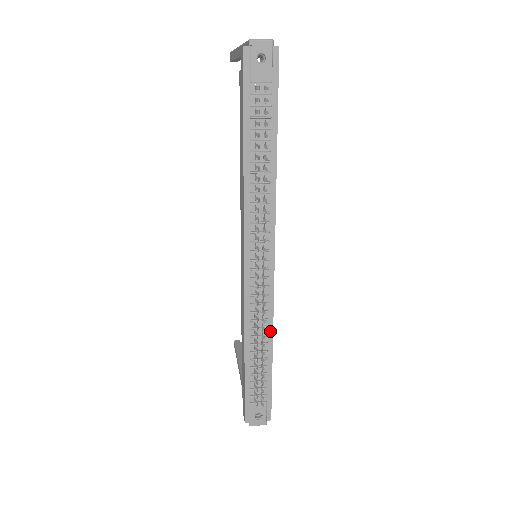
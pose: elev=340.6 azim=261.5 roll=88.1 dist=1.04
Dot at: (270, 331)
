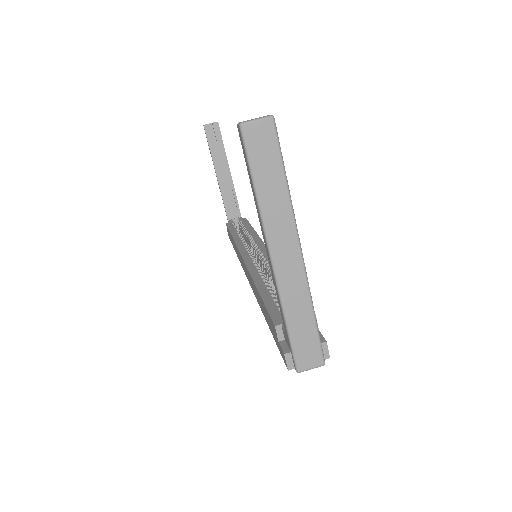
Dot at: occluded
